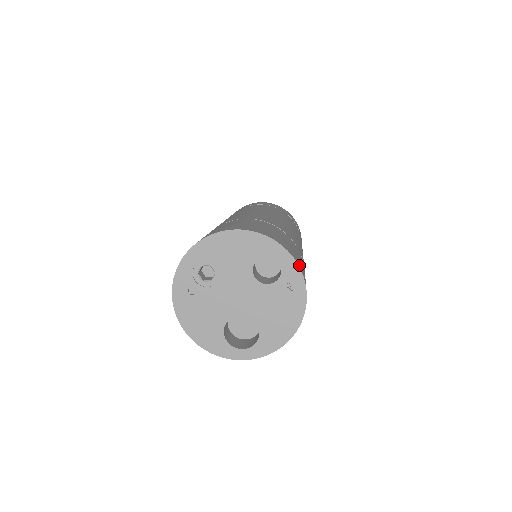
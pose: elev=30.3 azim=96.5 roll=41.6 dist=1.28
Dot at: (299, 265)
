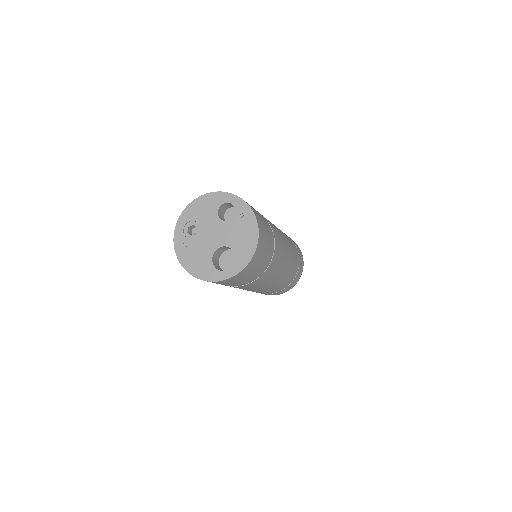
Dot at: (246, 202)
